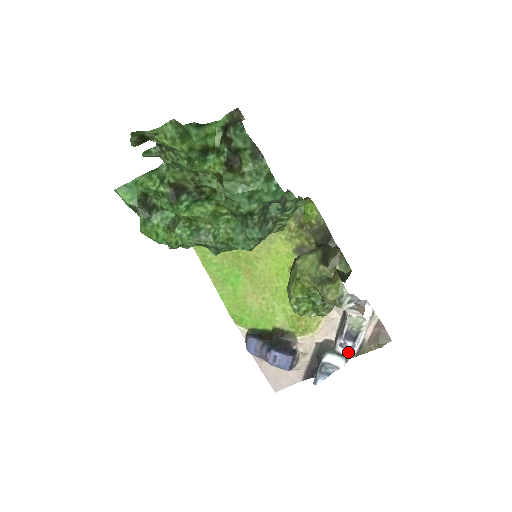
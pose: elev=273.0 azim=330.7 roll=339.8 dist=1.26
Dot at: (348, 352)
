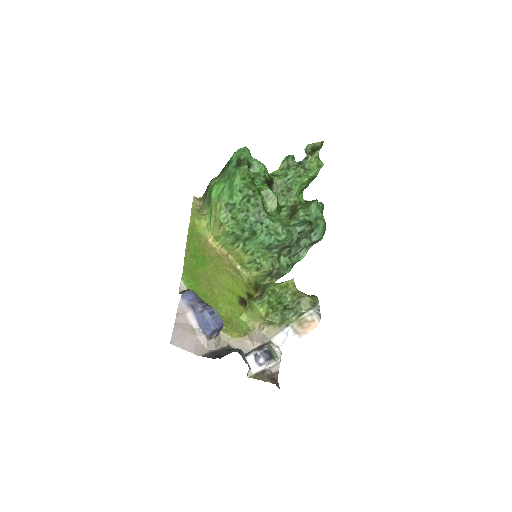
Dot at: (255, 365)
